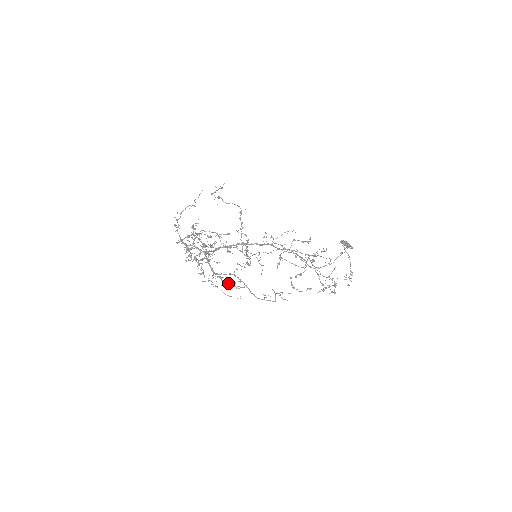
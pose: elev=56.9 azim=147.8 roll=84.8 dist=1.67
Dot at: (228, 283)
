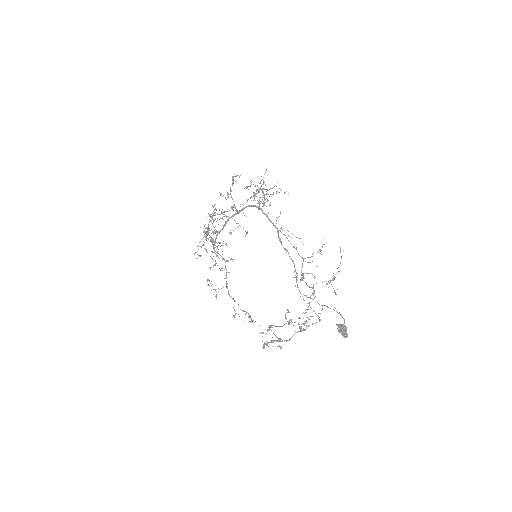
Dot at: (211, 285)
